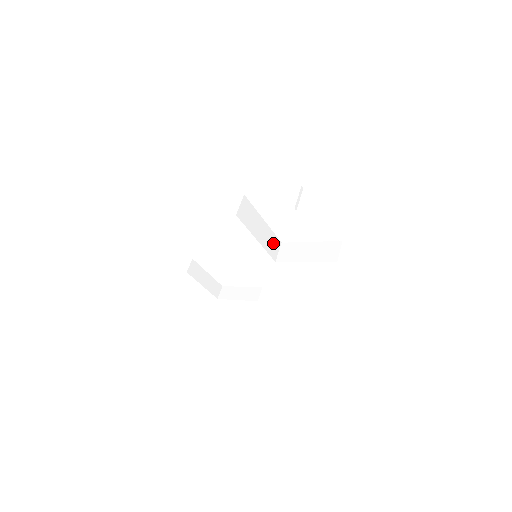
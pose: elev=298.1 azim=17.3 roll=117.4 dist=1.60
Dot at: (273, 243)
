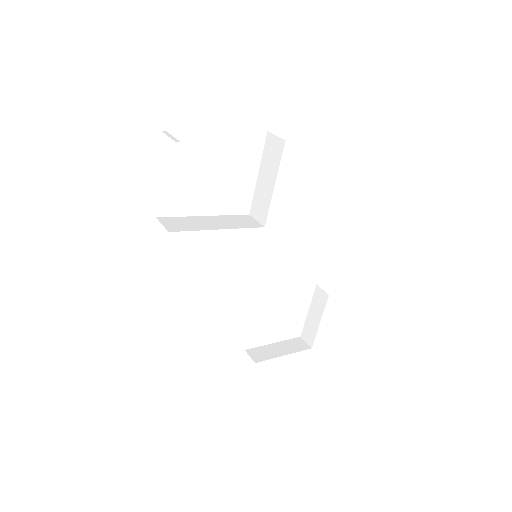
Dot at: (241, 221)
